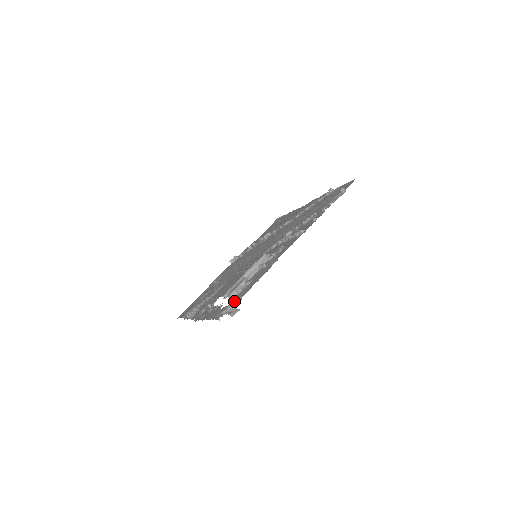
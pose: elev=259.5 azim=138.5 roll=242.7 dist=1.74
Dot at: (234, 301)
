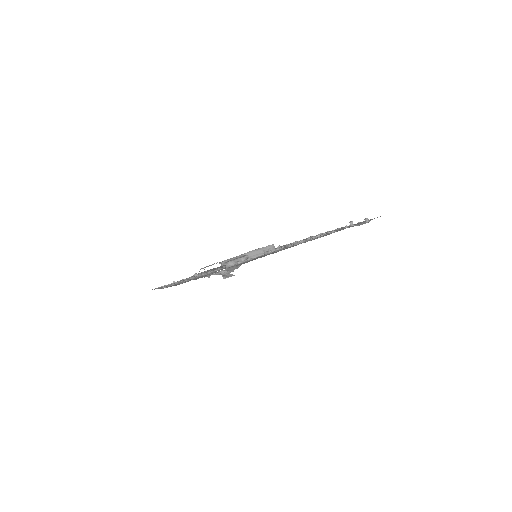
Dot at: (230, 268)
